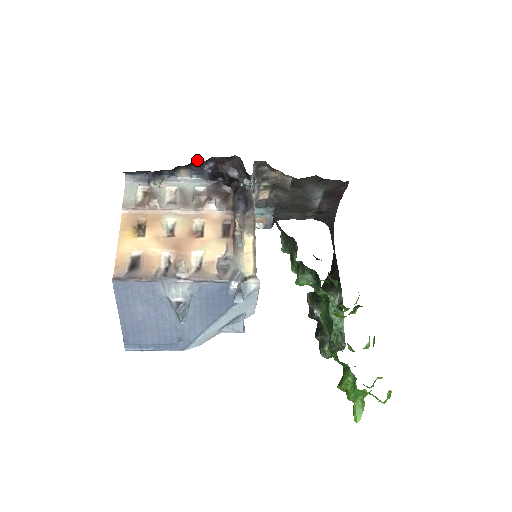
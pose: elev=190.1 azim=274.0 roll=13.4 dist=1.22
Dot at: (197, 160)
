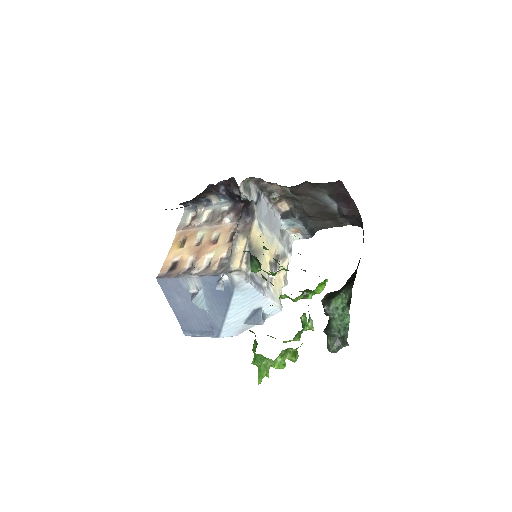
Dot at: (213, 186)
